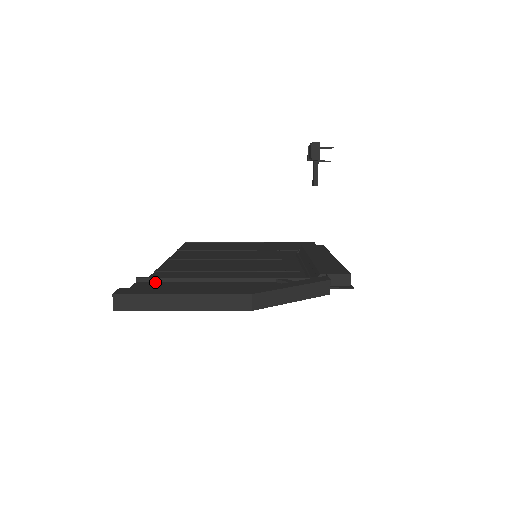
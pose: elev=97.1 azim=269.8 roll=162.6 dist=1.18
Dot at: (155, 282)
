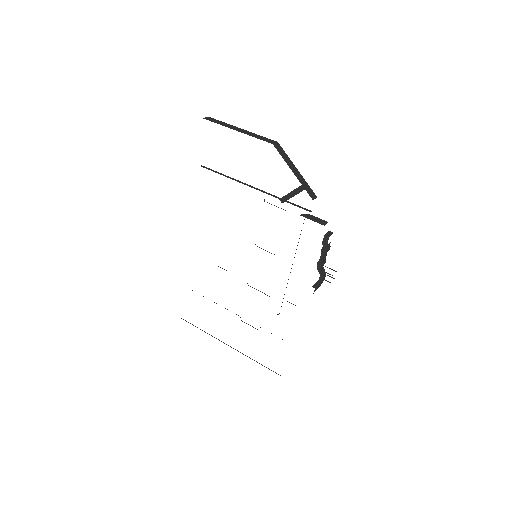
Dot at: occluded
